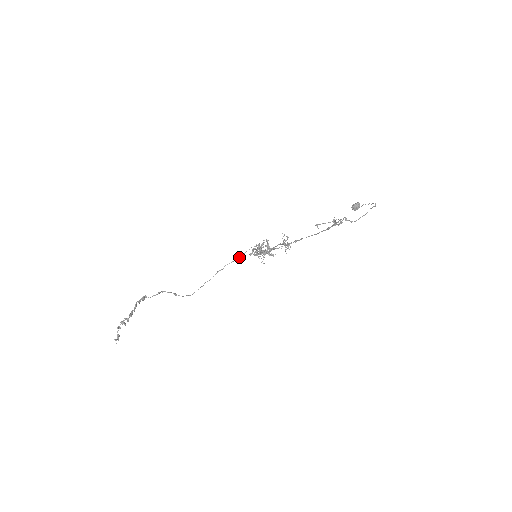
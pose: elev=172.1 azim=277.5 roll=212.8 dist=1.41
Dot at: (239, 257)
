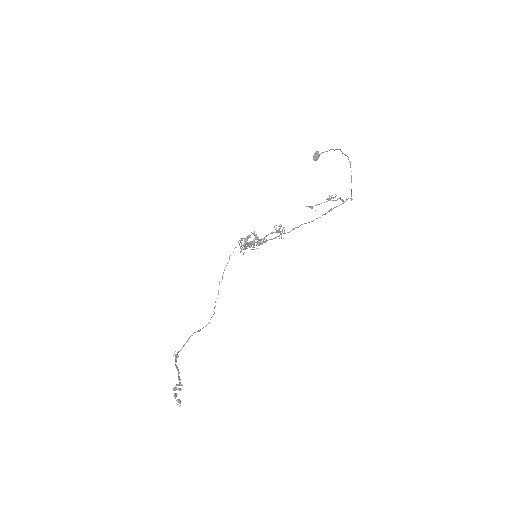
Dot at: (229, 259)
